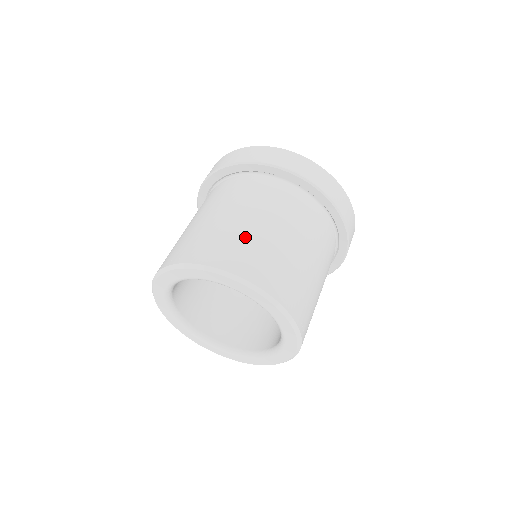
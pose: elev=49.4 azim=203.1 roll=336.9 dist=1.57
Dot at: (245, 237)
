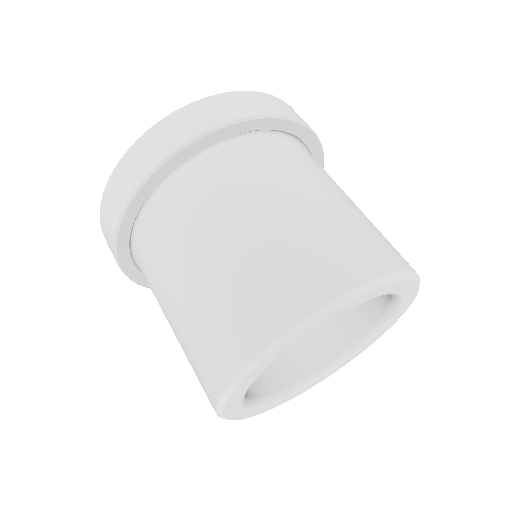
Dot at: occluded
